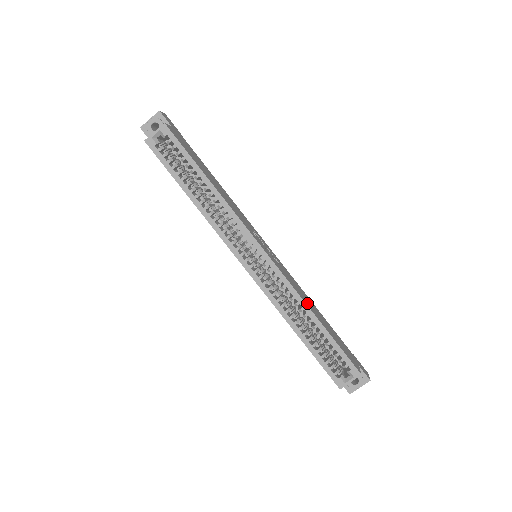
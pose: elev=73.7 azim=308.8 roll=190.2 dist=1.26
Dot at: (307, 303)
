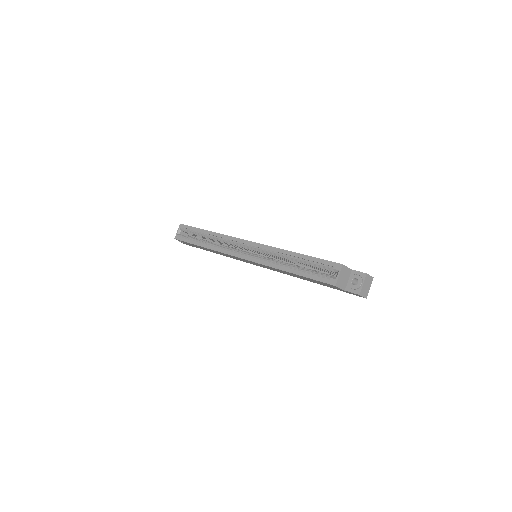
Dot at: occluded
